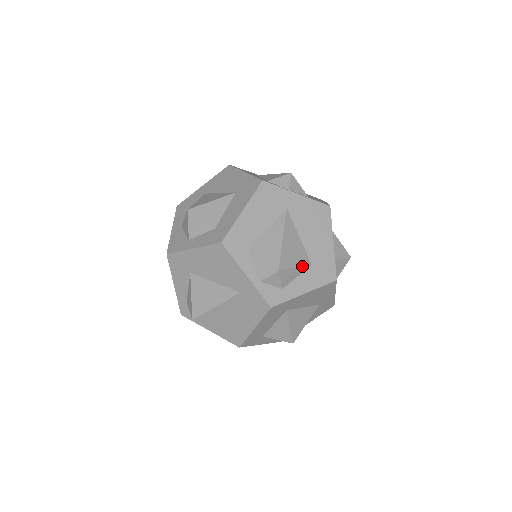
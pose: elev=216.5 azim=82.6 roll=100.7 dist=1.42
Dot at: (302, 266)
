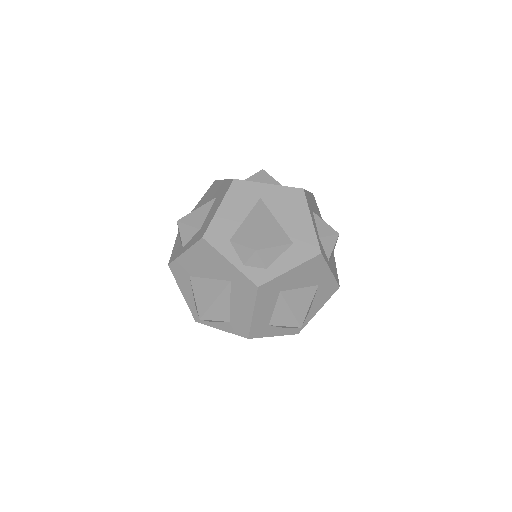
Dot at: (282, 245)
